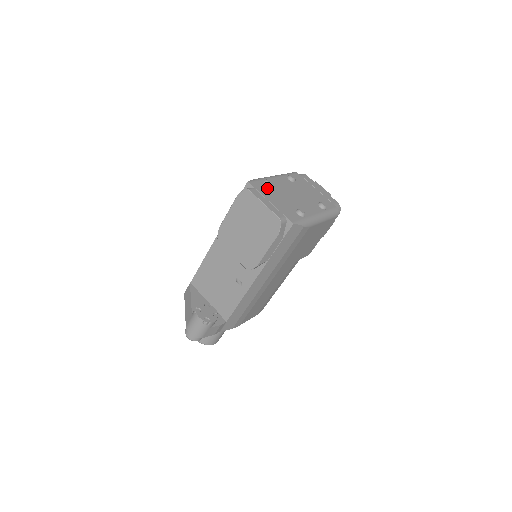
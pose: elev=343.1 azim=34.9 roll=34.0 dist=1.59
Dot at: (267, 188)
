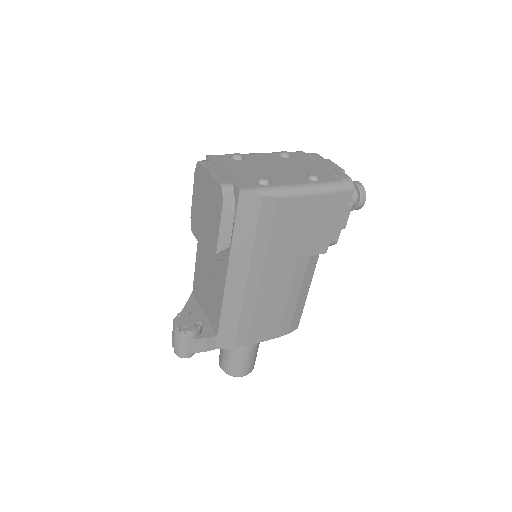
Dot at: (232, 161)
